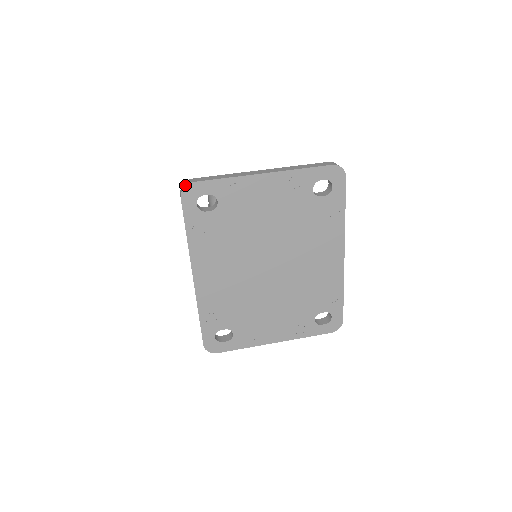
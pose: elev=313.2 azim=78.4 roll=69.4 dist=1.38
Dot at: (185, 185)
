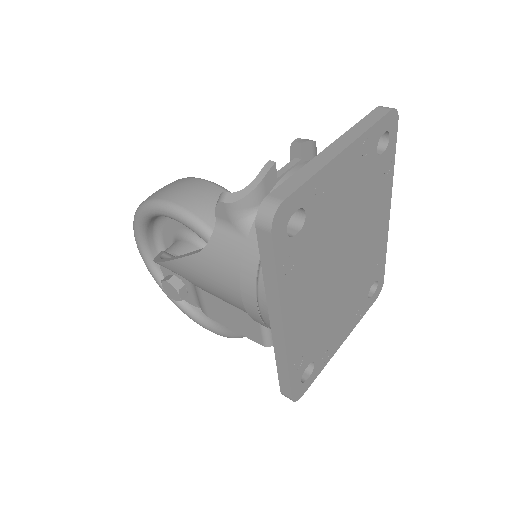
Dot at: (274, 210)
